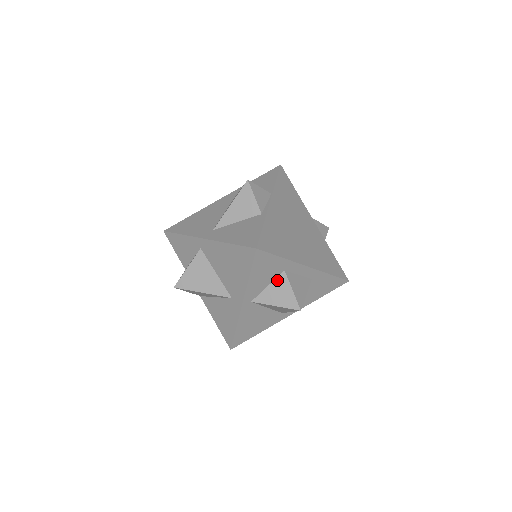
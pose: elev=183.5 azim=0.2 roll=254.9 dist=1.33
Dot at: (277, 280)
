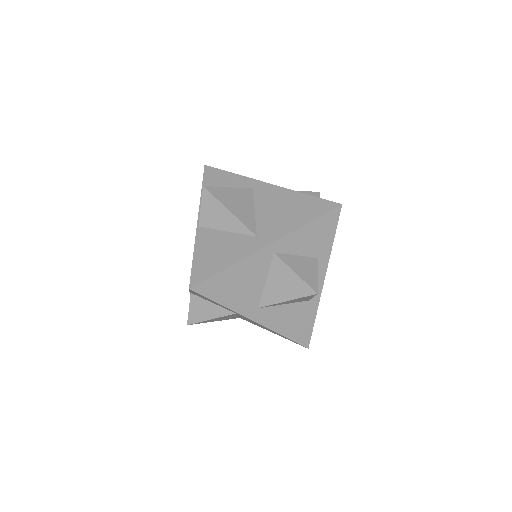
Dot at: (308, 258)
